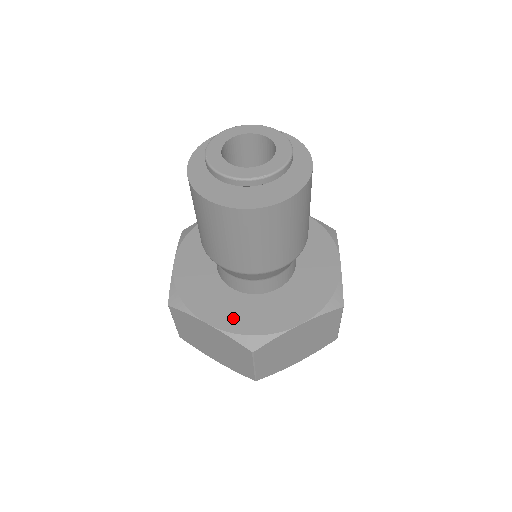
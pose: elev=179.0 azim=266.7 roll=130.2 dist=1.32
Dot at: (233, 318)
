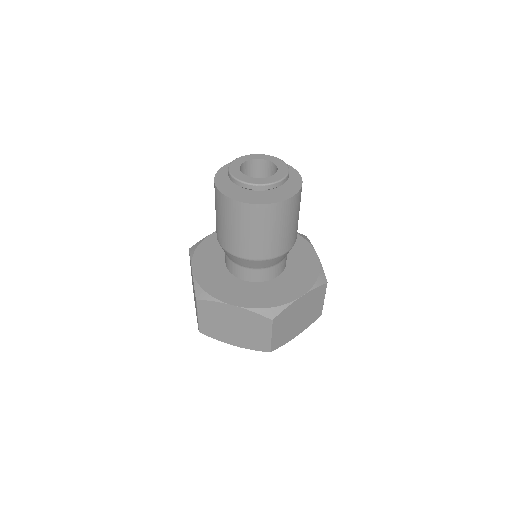
Dot at: (251, 299)
